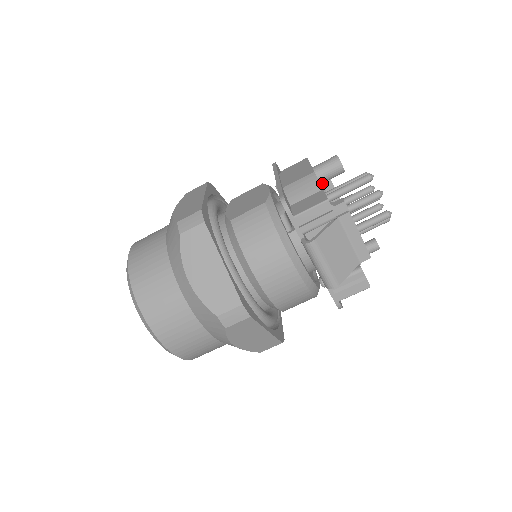
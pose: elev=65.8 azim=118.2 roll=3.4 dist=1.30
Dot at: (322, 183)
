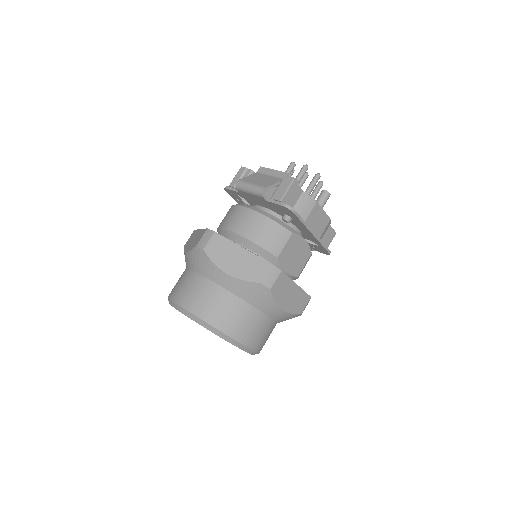
Dot at: occluded
